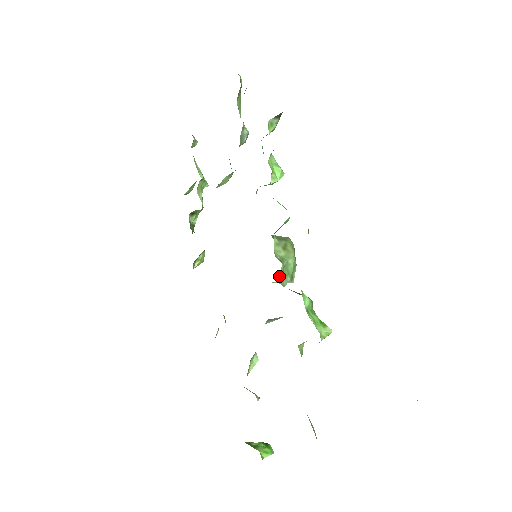
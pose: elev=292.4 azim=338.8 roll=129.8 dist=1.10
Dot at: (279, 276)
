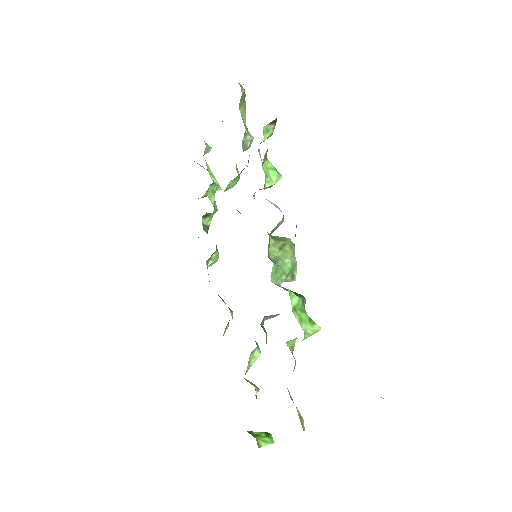
Dot at: (272, 275)
